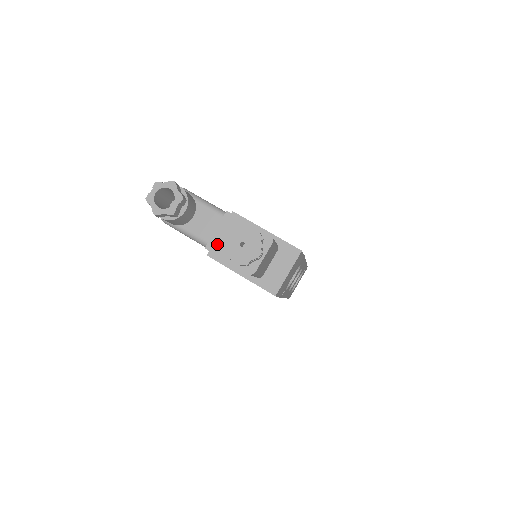
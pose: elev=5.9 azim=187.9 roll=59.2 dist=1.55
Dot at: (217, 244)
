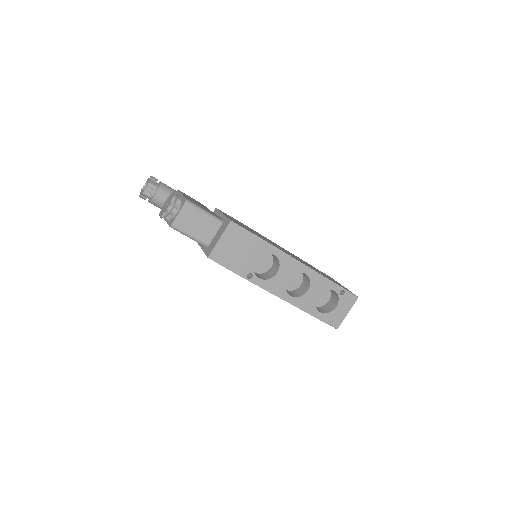
Dot at: occluded
